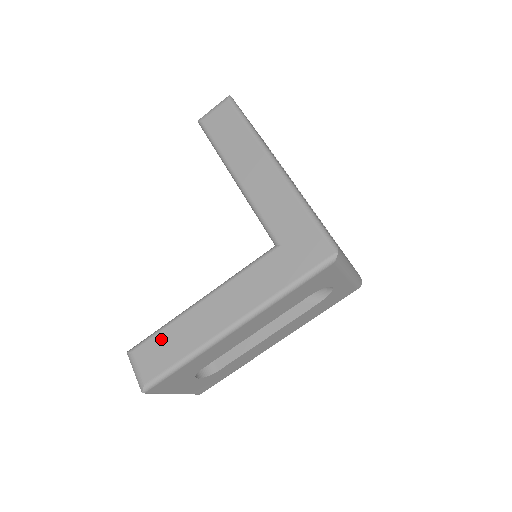
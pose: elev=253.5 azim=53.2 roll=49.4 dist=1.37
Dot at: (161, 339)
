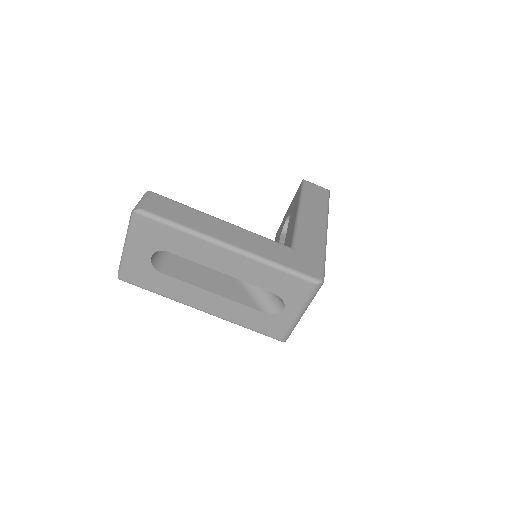
Dot at: (179, 207)
